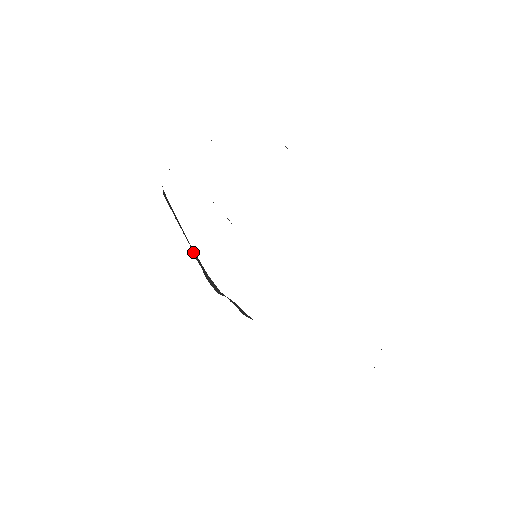
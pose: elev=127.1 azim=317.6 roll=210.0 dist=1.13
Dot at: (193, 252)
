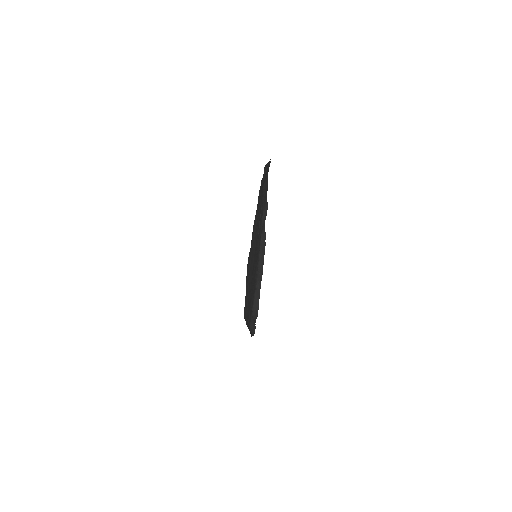
Dot at: (259, 287)
